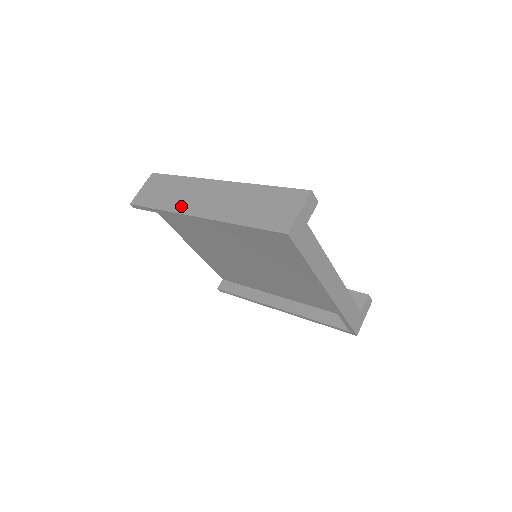
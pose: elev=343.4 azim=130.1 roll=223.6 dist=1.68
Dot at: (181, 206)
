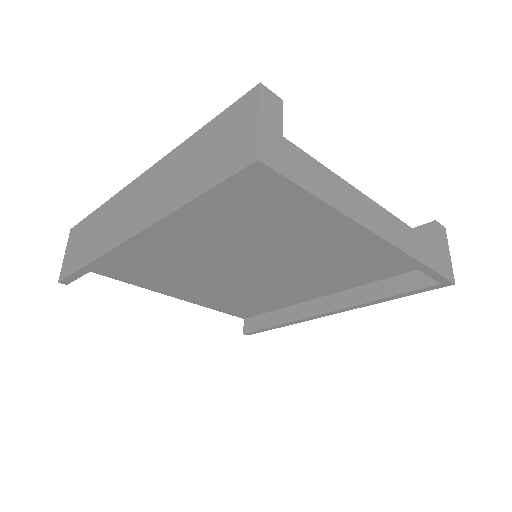
Dot at: (110, 239)
